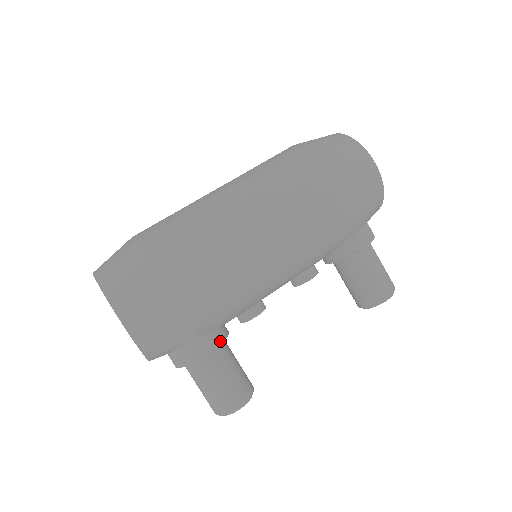
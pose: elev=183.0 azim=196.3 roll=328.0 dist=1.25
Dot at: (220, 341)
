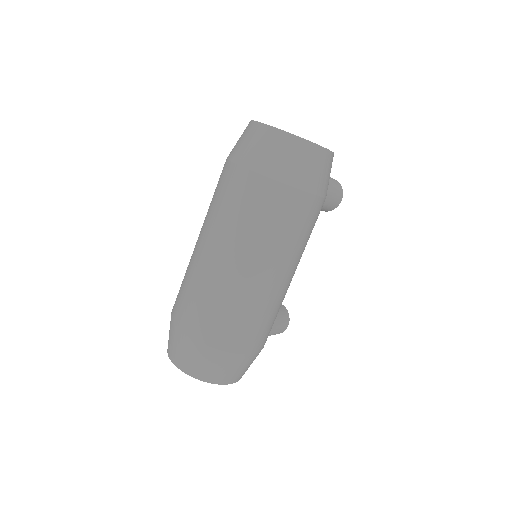
Dot at: occluded
